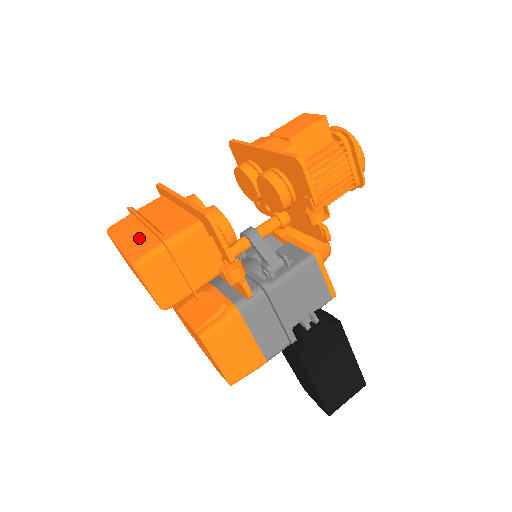
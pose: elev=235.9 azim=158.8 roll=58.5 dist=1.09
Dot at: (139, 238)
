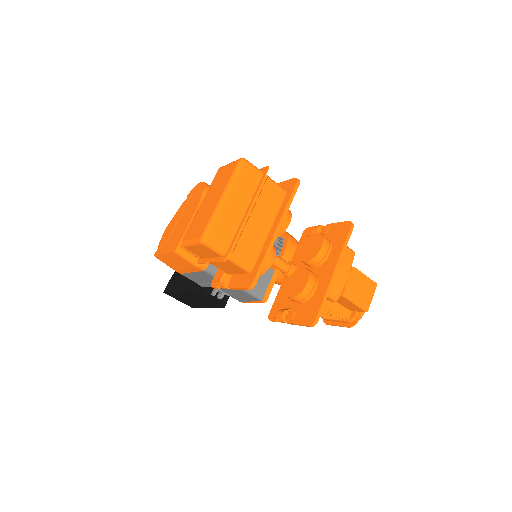
Dot at: (231, 220)
